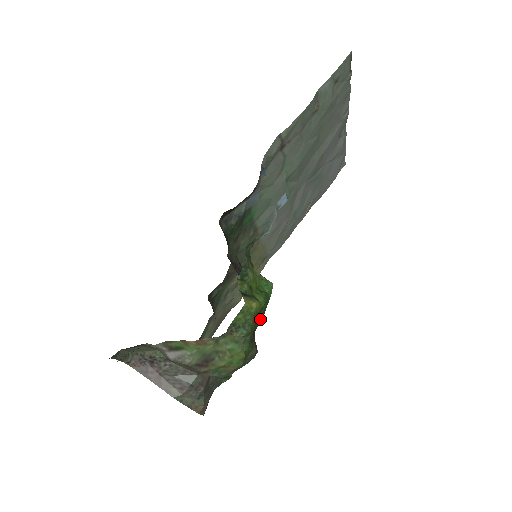
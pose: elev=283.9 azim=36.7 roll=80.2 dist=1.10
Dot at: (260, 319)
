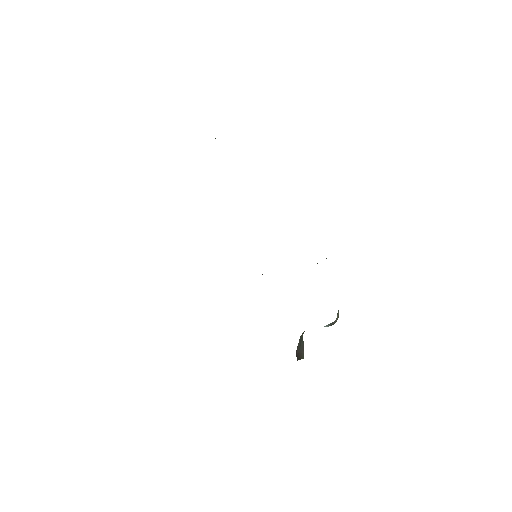
Dot at: occluded
